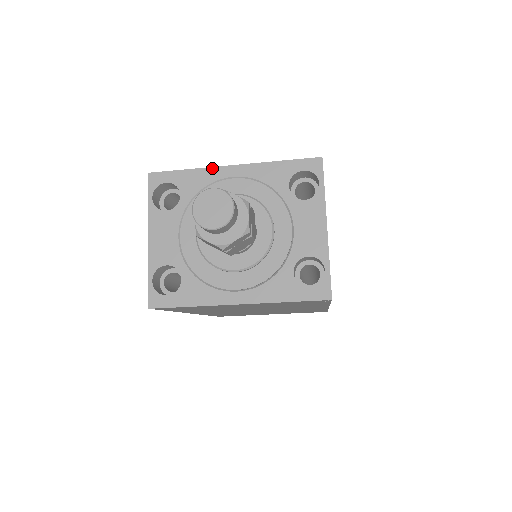
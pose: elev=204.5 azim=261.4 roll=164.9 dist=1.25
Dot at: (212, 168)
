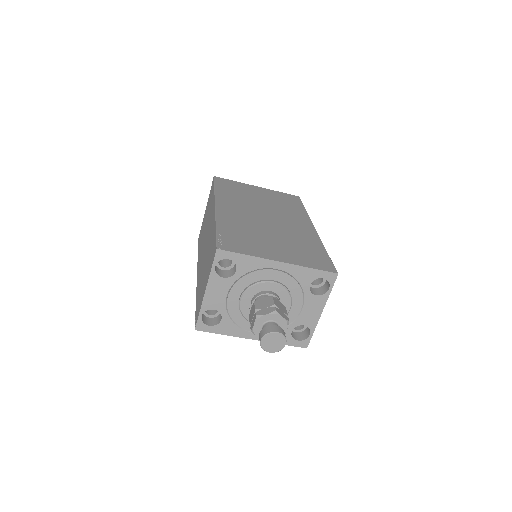
Dot at: (265, 259)
